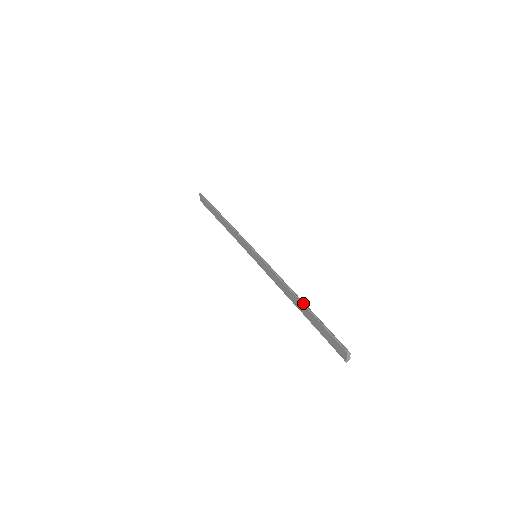
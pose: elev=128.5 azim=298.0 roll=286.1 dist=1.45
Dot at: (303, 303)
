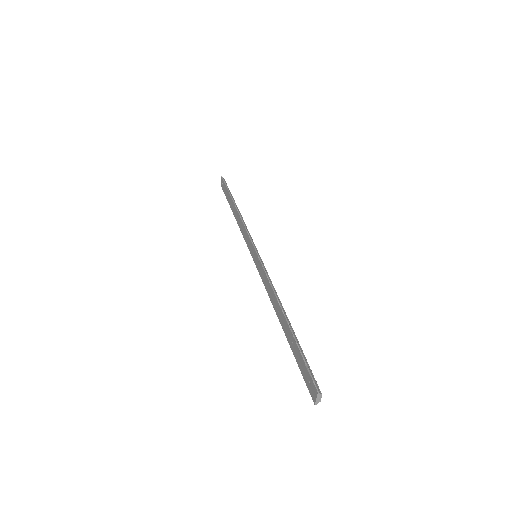
Dot at: (288, 321)
